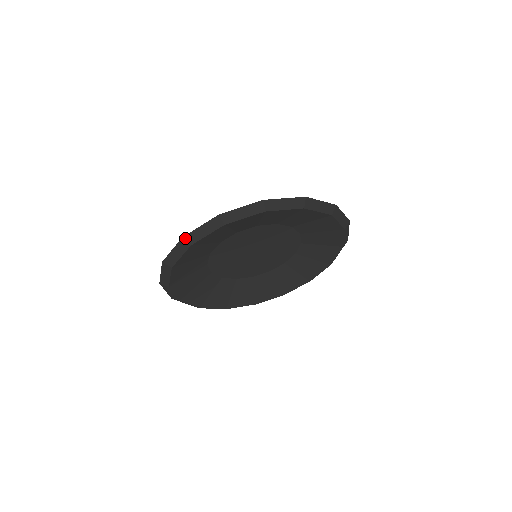
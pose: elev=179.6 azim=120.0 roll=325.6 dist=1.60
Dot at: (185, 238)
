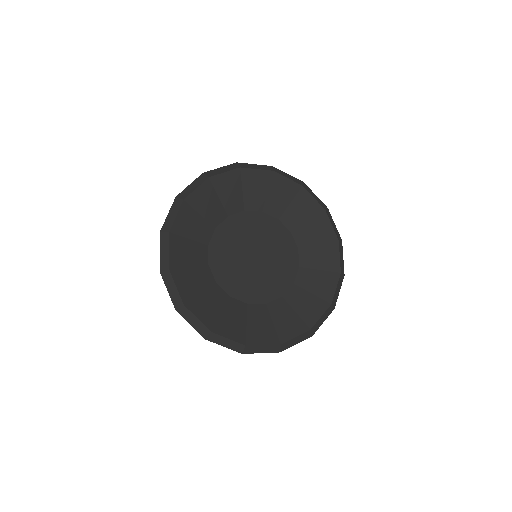
Dot at: (178, 197)
